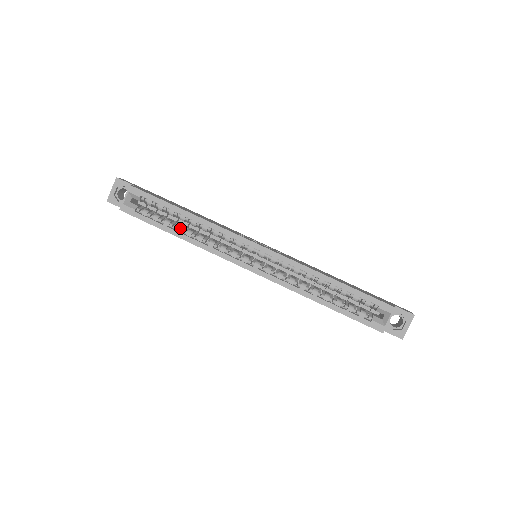
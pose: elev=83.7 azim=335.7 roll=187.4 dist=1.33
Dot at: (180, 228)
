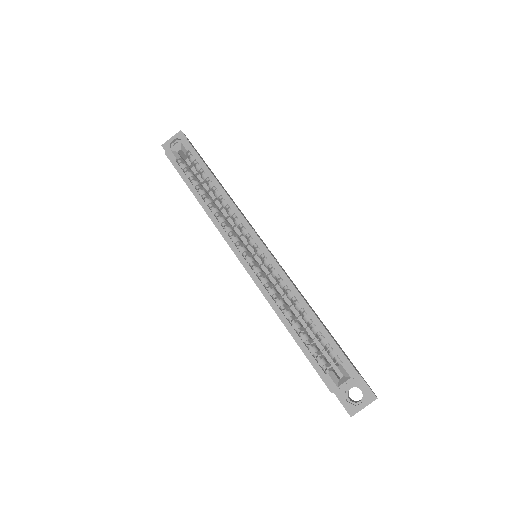
Dot at: (204, 193)
